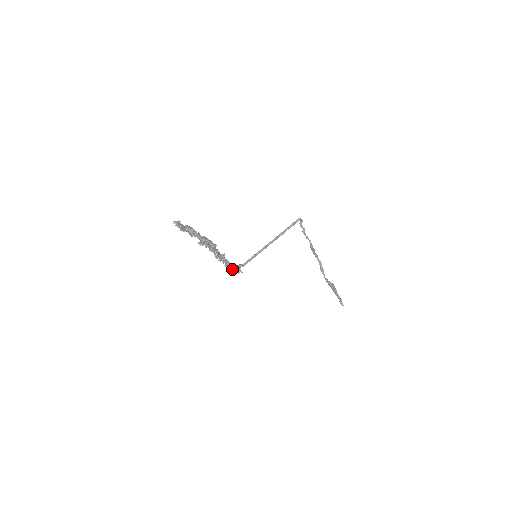
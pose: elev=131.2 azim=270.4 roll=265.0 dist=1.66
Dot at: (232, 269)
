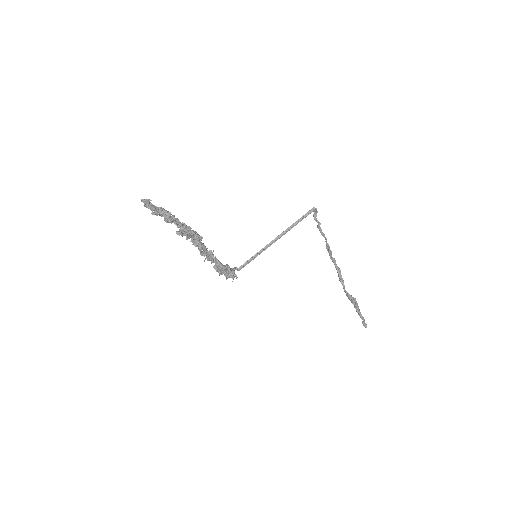
Dot at: (223, 272)
